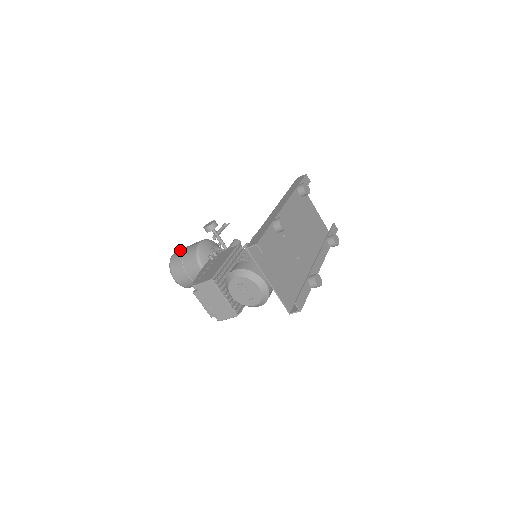
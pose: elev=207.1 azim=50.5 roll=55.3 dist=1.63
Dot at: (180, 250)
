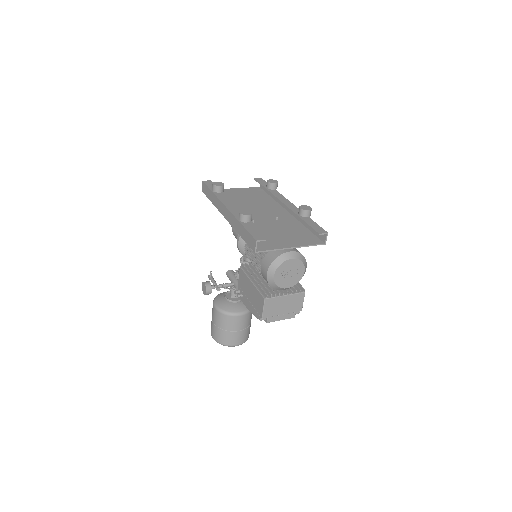
Dot at: (212, 329)
